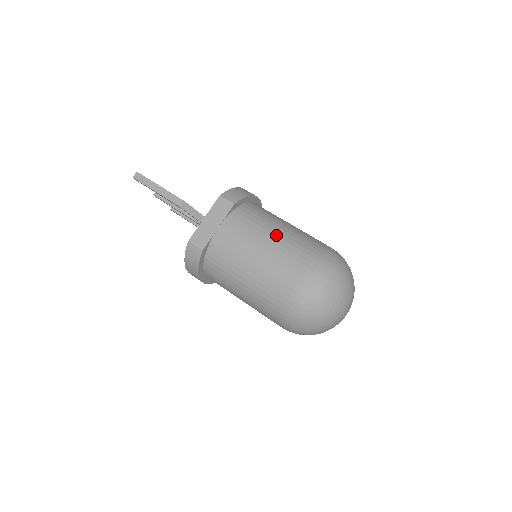
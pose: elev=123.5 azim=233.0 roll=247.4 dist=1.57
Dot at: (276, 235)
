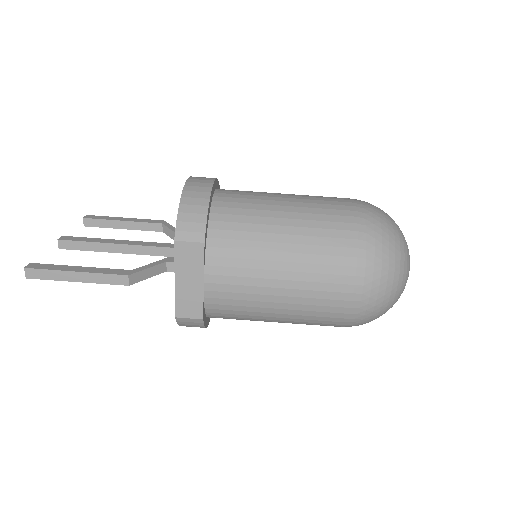
Dot at: (287, 251)
